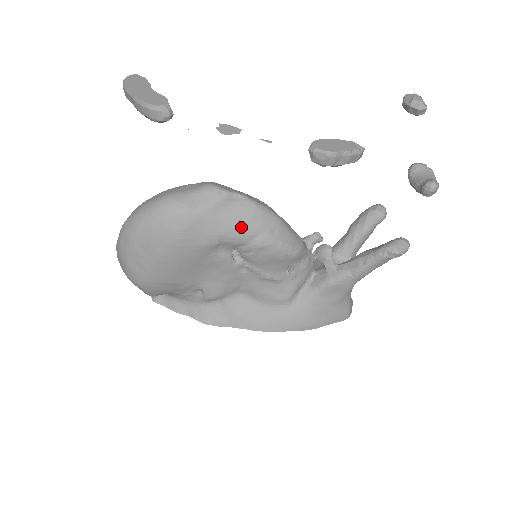
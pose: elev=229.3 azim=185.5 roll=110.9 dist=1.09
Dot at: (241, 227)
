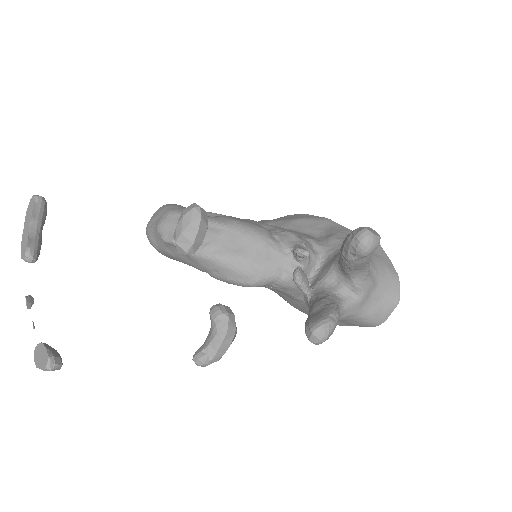
Dot at: (190, 264)
